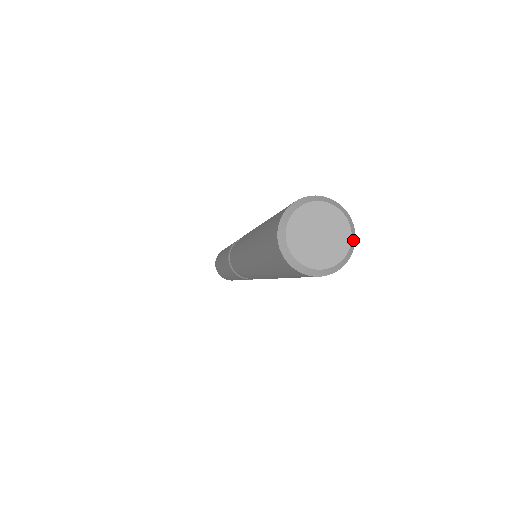
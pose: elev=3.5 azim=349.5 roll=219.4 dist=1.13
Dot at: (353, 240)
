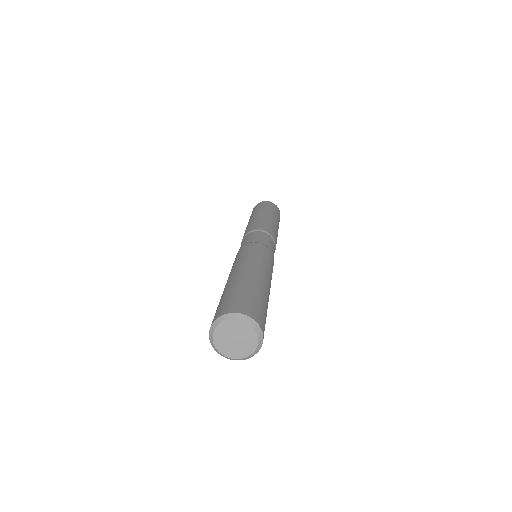
Dot at: (259, 332)
